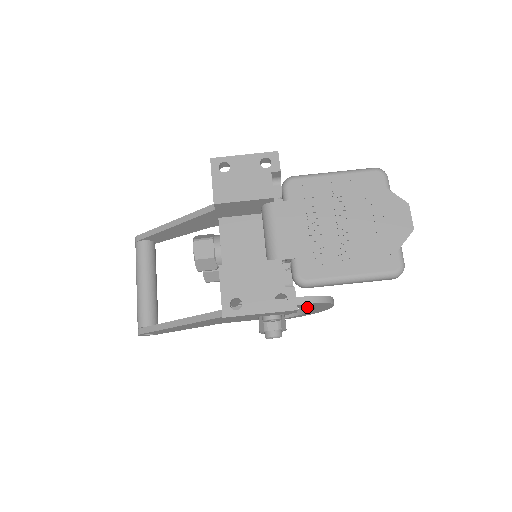
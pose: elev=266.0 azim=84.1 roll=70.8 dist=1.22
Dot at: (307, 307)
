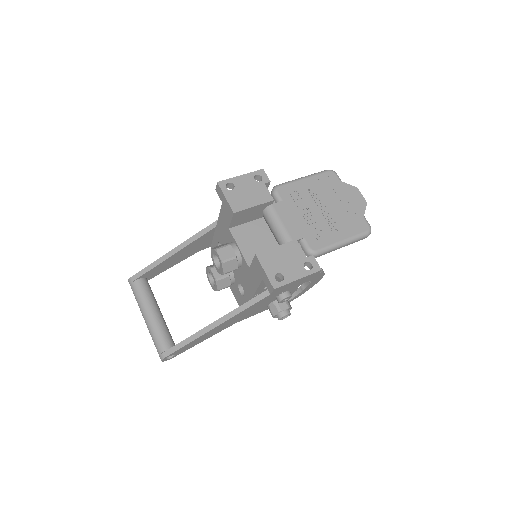
Dot at: (299, 288)
